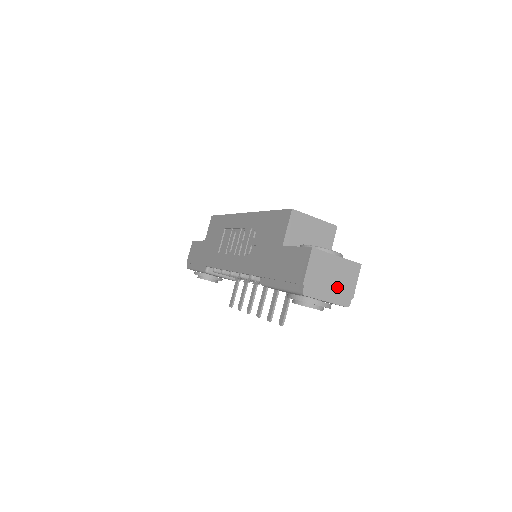
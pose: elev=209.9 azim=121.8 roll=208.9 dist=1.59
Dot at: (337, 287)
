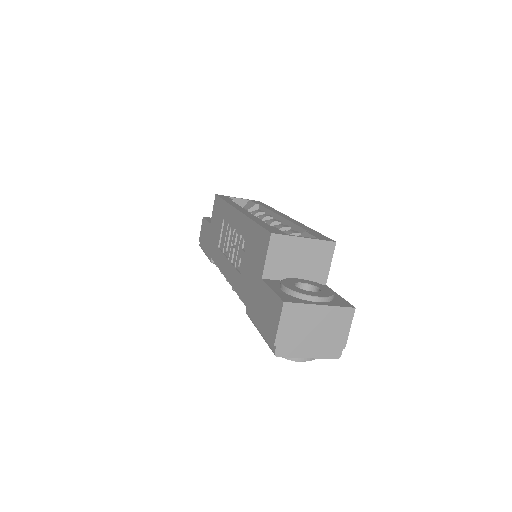
Dot at: (322, 340)
